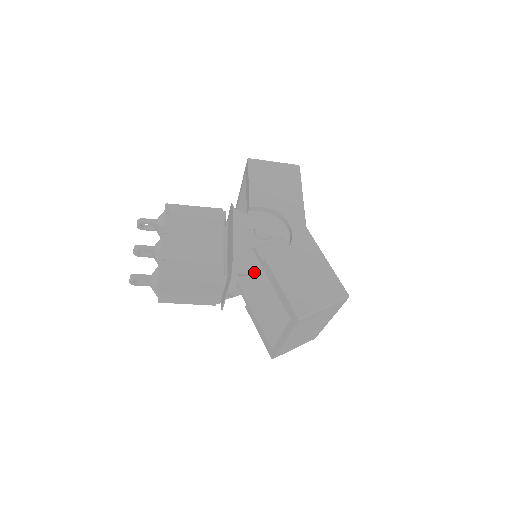
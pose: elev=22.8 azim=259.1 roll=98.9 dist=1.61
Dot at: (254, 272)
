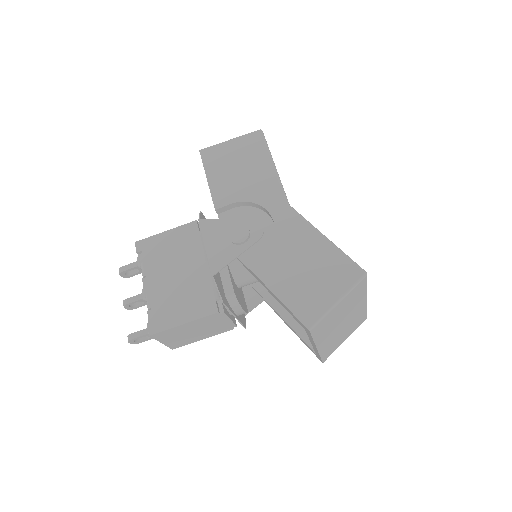
Dot at: occluded
